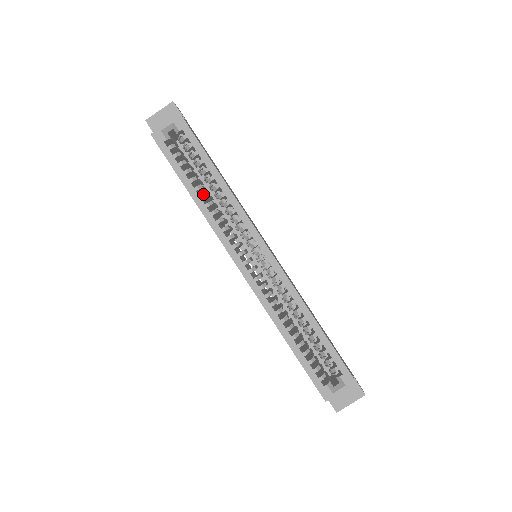
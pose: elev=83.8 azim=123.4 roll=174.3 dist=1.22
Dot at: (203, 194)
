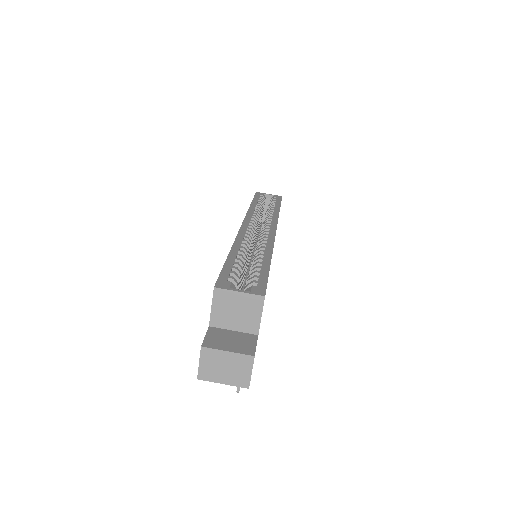
Dot at: (259, 208)
